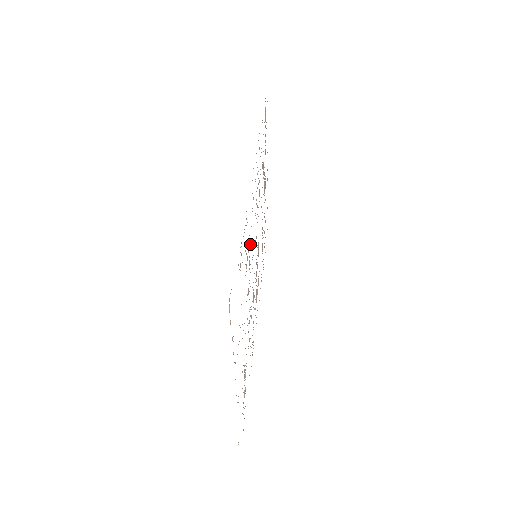
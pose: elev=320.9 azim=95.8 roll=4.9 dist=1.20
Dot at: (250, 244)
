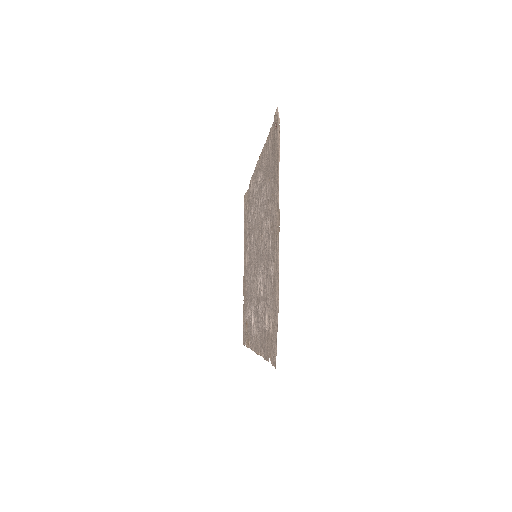
Dot at: (261, 199)
